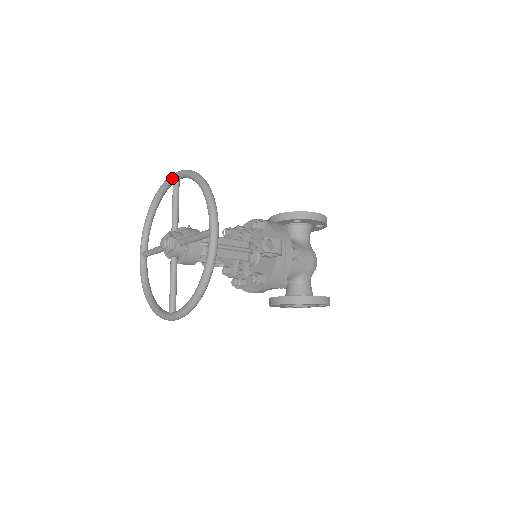
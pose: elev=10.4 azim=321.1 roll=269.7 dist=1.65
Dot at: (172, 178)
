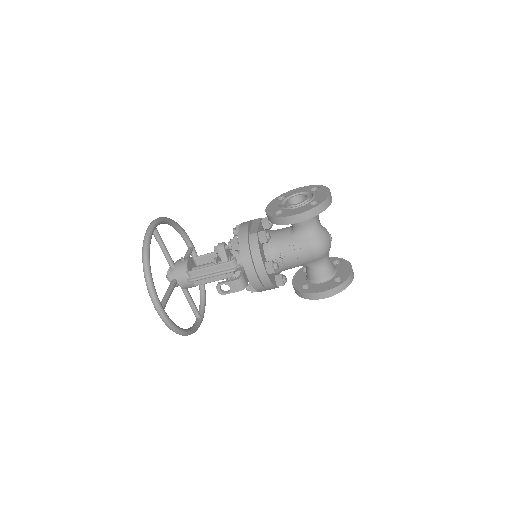
Dot at: occluded
